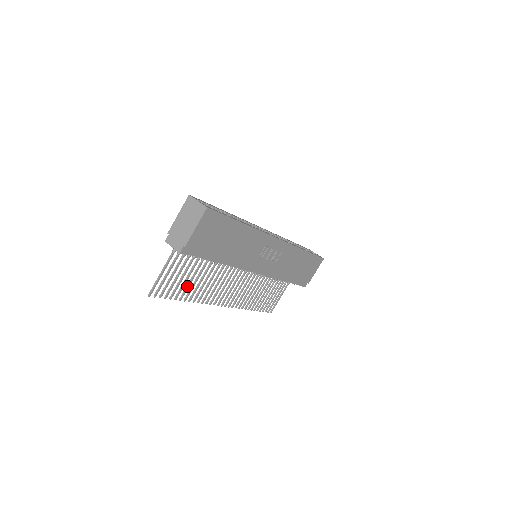
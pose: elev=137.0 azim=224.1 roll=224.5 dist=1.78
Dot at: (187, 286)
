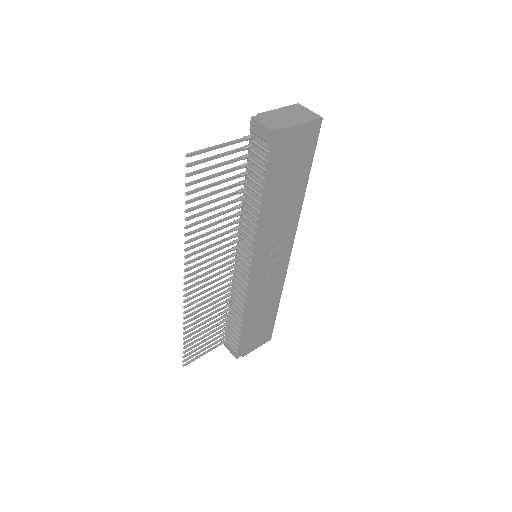
Dot at: (205, 203)
